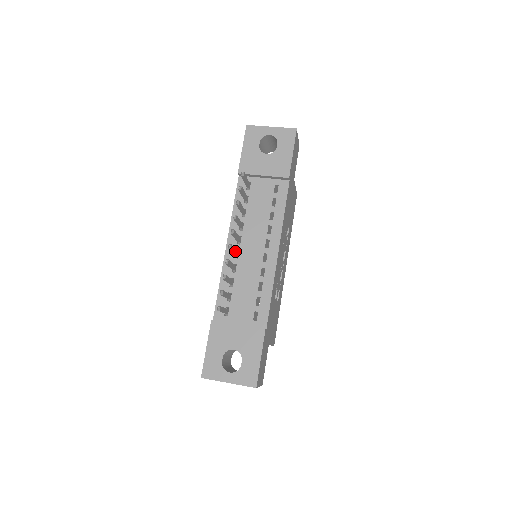
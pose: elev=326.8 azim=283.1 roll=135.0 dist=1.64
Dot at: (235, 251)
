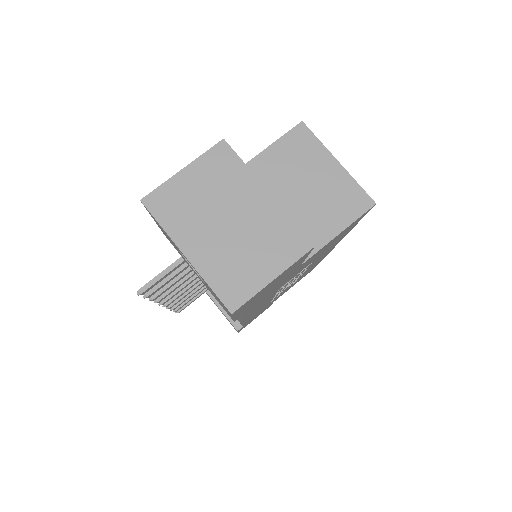
Dot at: (190, 287)
